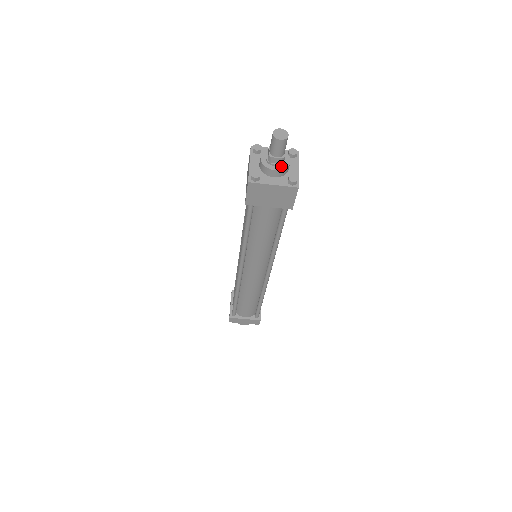
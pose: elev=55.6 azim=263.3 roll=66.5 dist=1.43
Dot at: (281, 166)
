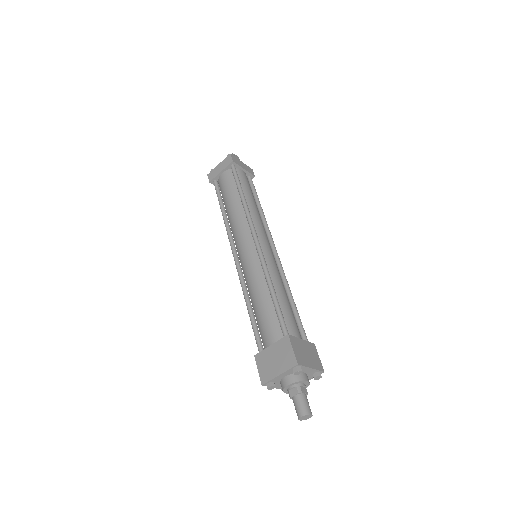
Dot at: occluded
